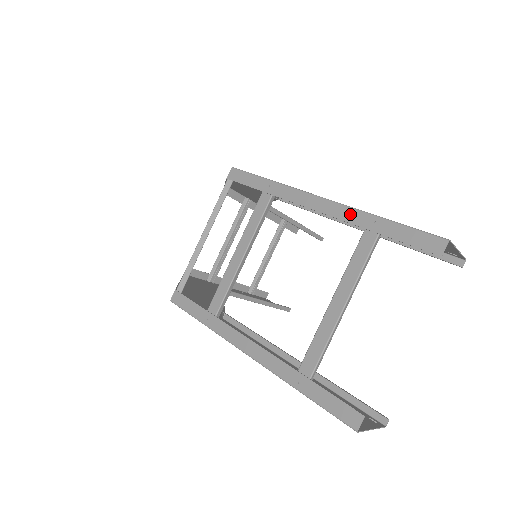
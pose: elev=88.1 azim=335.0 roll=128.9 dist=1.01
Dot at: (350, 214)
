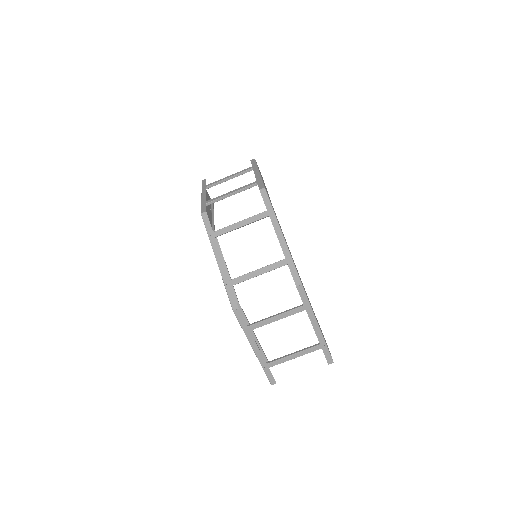
Dot at: (321, 338)
